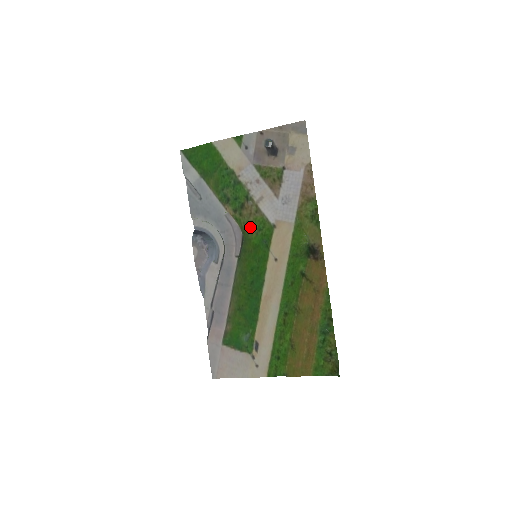
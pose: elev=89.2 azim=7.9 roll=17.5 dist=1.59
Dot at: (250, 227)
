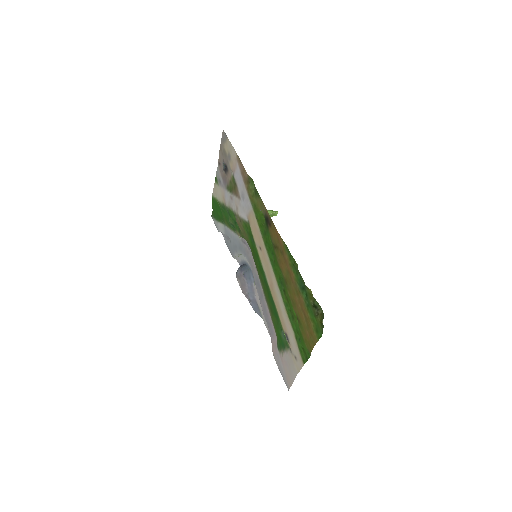
Dot at: (245, 236)
